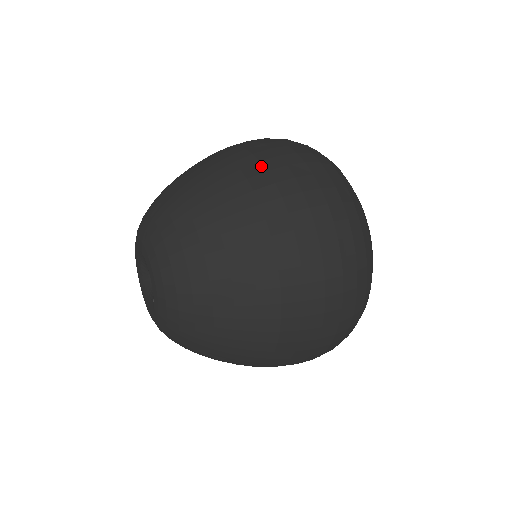
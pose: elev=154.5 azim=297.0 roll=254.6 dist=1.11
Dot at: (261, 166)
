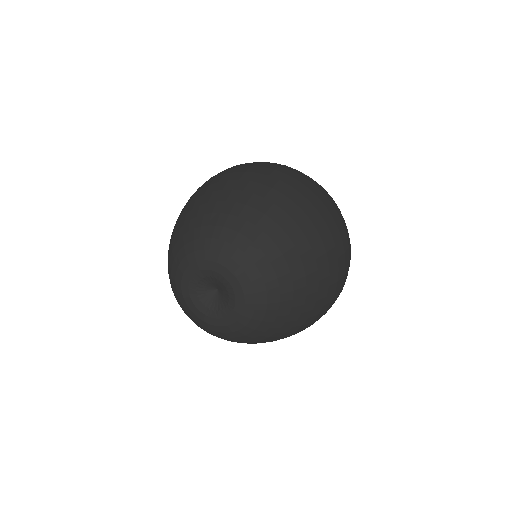
Dot at: (284, 183)
